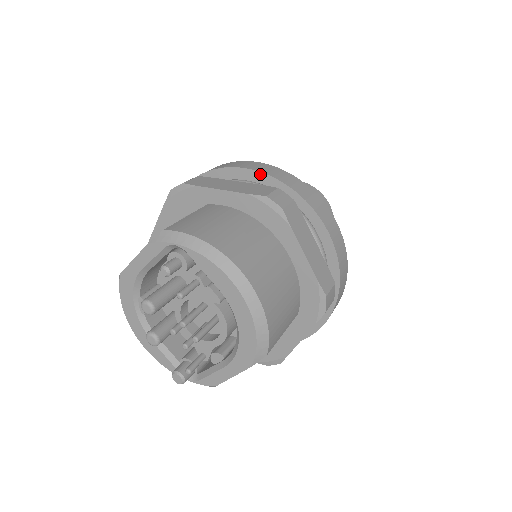
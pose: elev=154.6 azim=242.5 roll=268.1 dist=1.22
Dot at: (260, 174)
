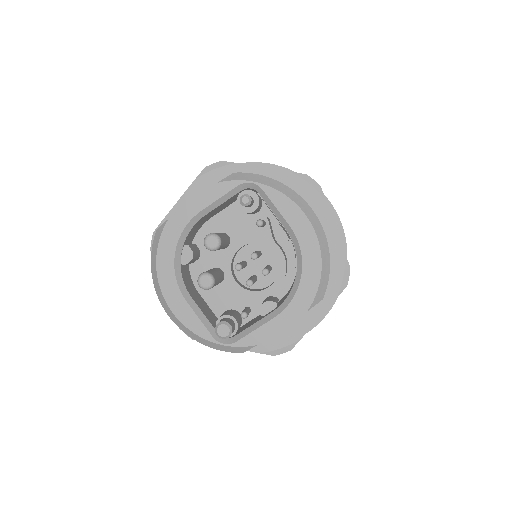
Dot at: (284, 169)
